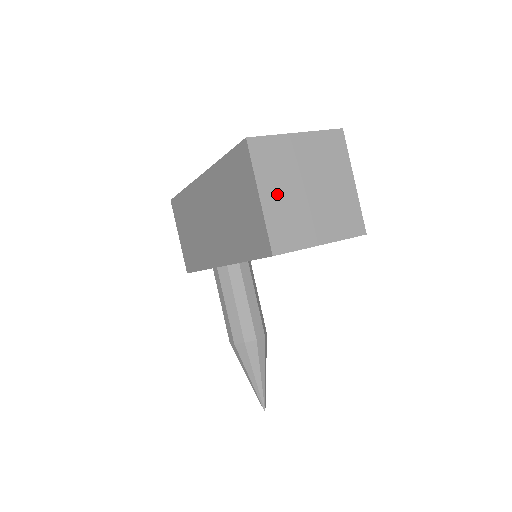
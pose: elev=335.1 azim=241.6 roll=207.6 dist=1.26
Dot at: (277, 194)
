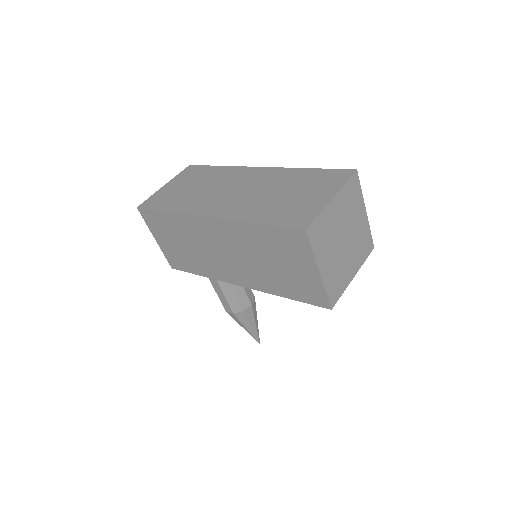
Dot at: (328, 261)
